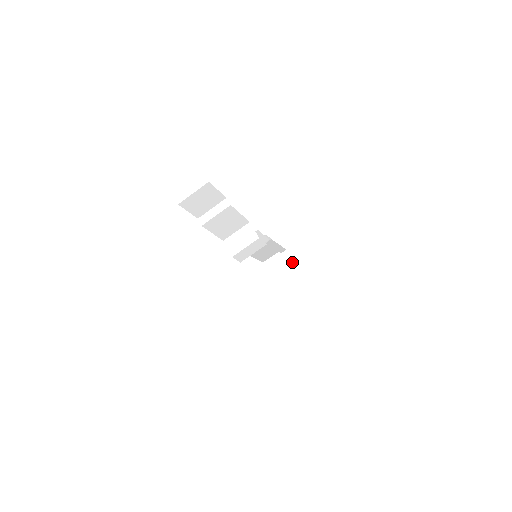
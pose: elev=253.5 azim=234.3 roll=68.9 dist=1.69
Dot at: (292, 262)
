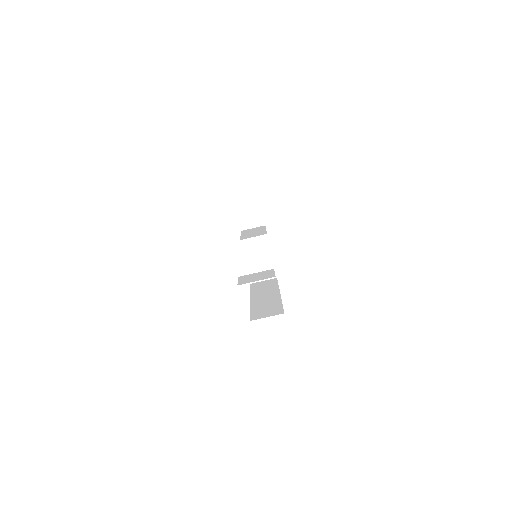
Dot at: (262, 219)
